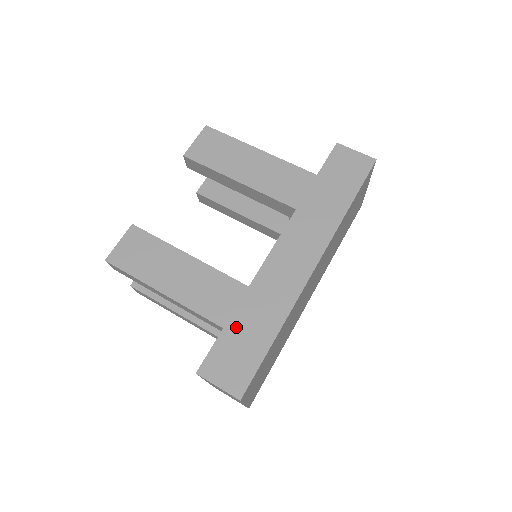
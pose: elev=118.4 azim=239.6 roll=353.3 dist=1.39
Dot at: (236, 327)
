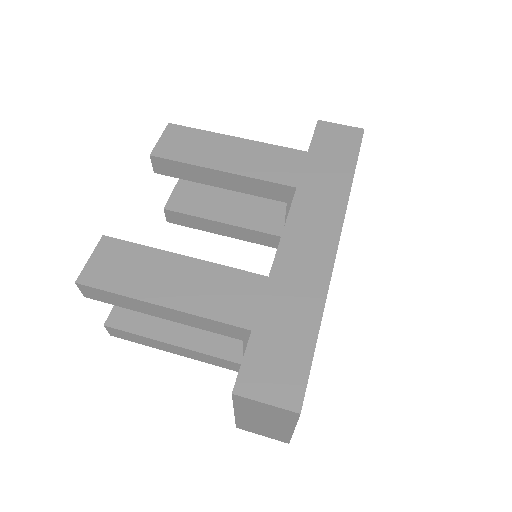
Dot at: (267, 325)
